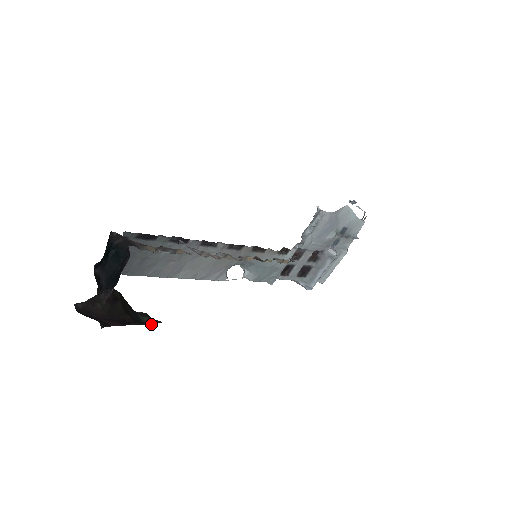
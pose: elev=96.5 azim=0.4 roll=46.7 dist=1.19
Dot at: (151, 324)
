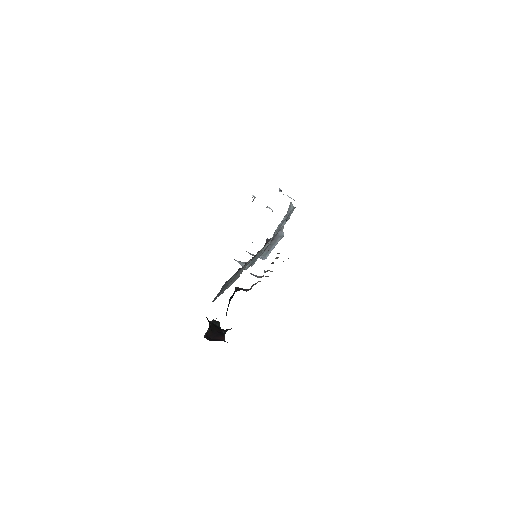
Dot at: occluded
